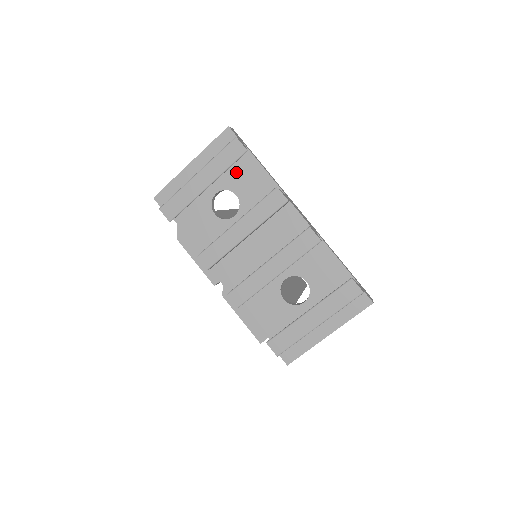
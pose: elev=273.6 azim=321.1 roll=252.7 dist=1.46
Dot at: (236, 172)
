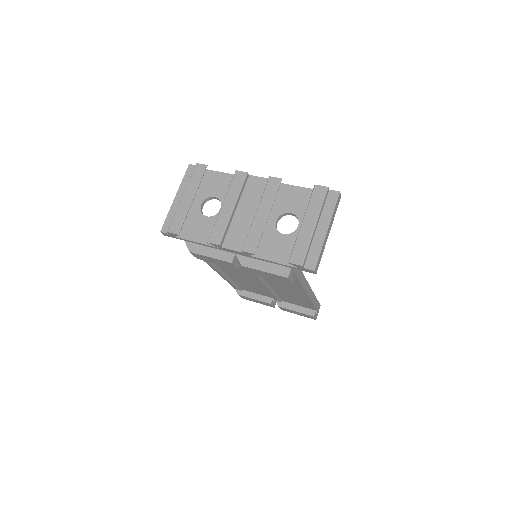
Dot at: (207, 185)
